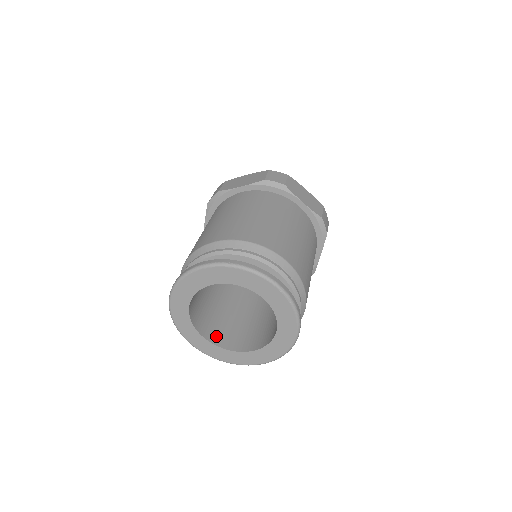
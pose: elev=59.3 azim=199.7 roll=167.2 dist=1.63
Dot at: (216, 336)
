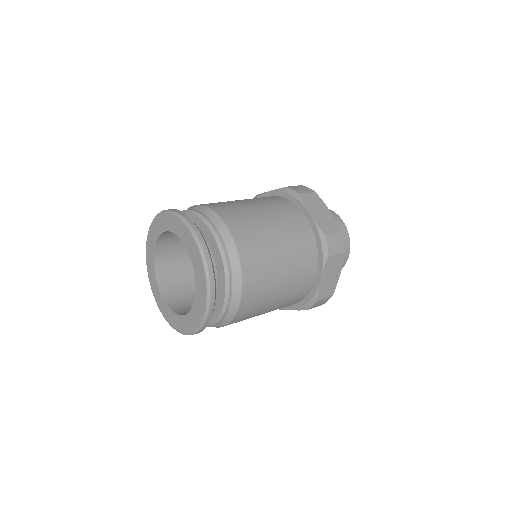
Dot at: (163, 260)
